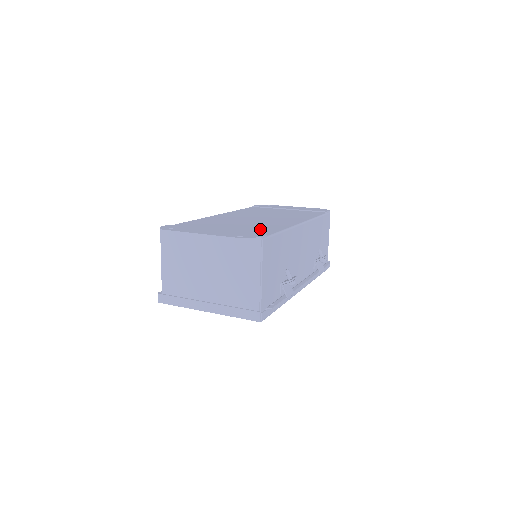
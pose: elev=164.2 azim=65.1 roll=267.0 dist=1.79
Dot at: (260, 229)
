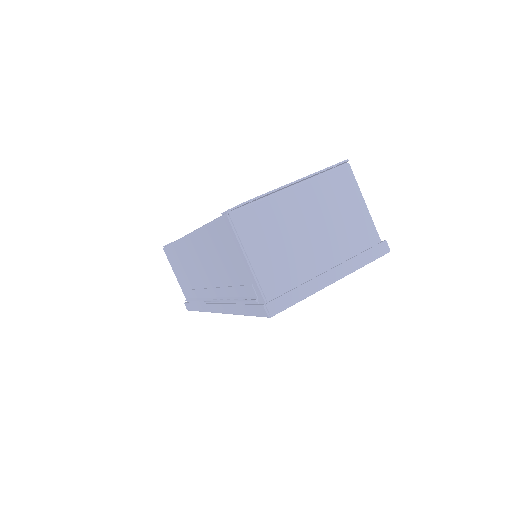
Dot at: occluded
